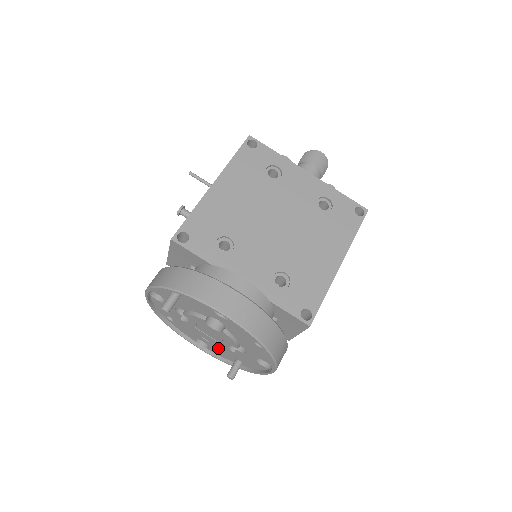
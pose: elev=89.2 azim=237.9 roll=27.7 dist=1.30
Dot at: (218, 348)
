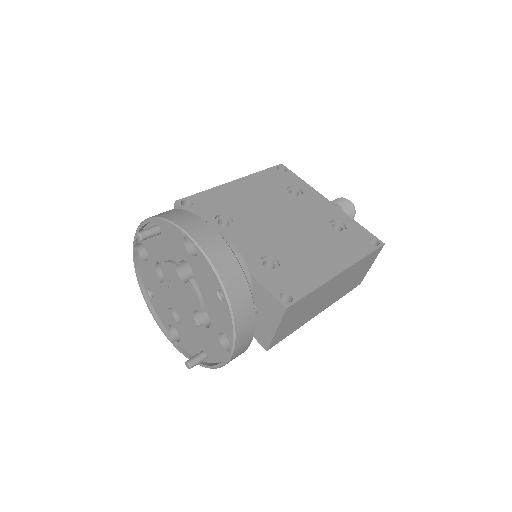
Dot at: (185, 326)
